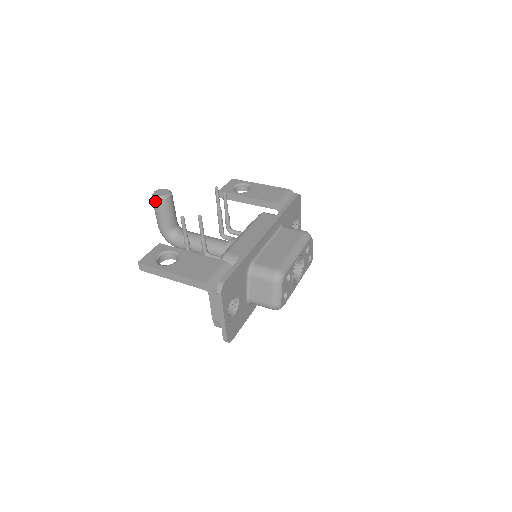
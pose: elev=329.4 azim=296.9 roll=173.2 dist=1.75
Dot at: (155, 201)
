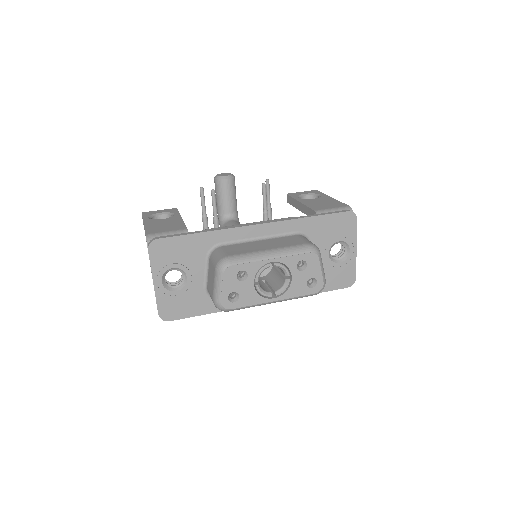
Dot at: (214, 180)
